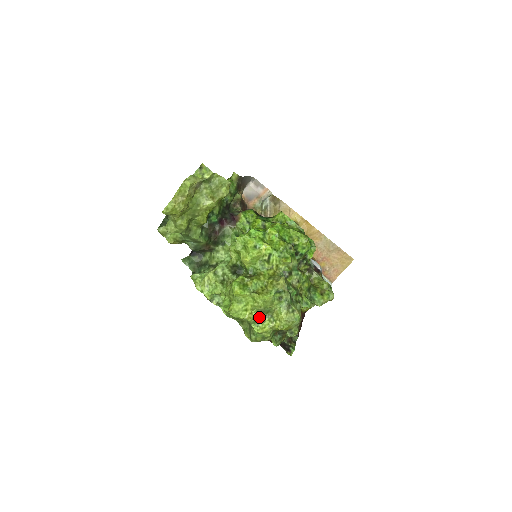
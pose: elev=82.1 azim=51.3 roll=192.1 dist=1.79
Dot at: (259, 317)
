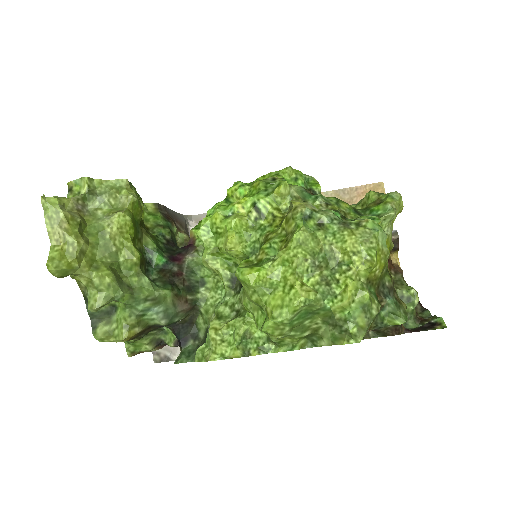
Dot at: (322, 282)
